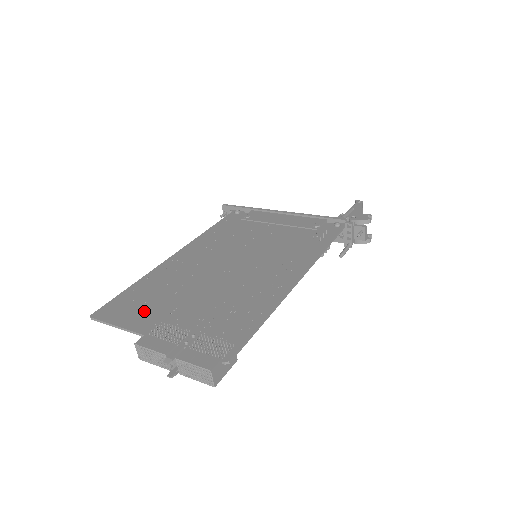
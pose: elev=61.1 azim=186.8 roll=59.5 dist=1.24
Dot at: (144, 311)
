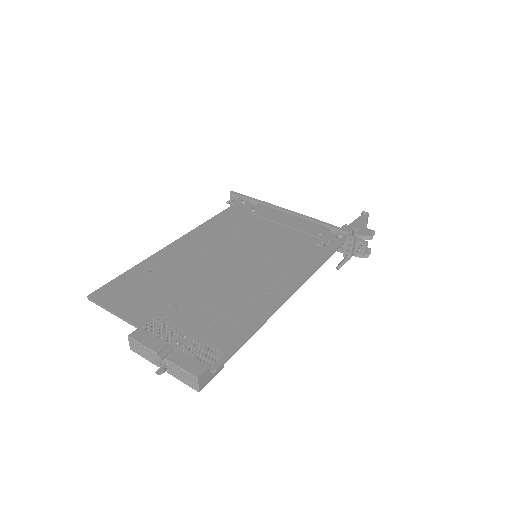
Dot at: (140, 300)
